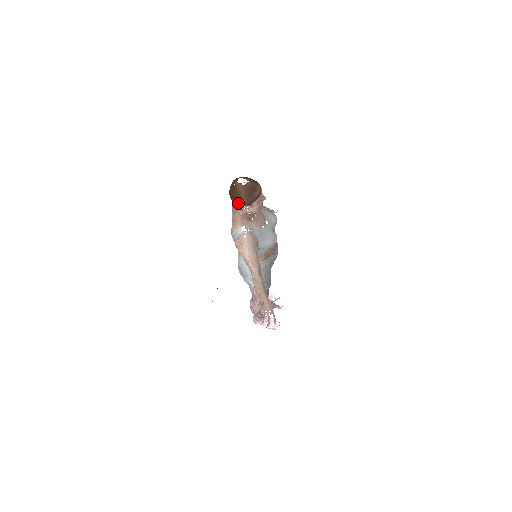
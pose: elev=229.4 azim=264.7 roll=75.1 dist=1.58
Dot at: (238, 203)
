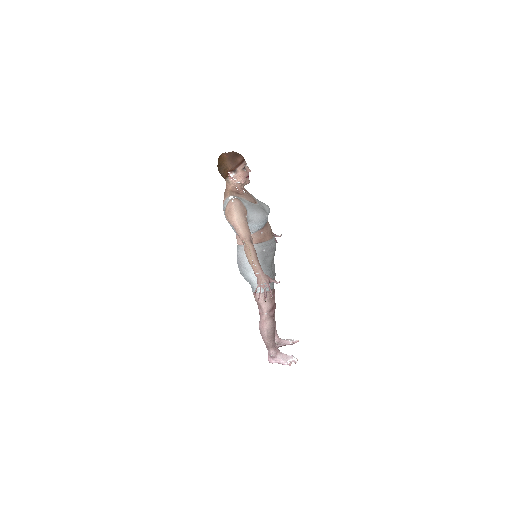
Dot at: (224, 171)
